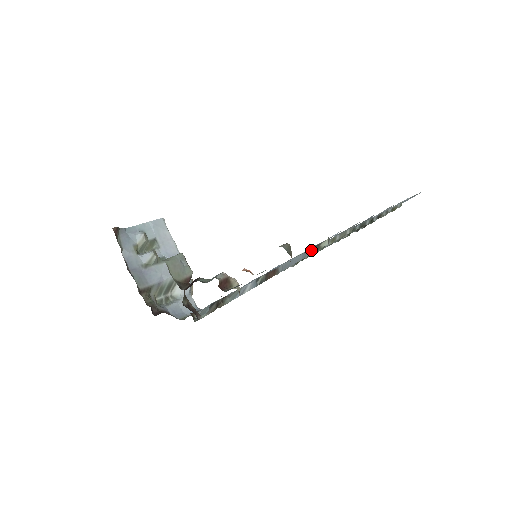
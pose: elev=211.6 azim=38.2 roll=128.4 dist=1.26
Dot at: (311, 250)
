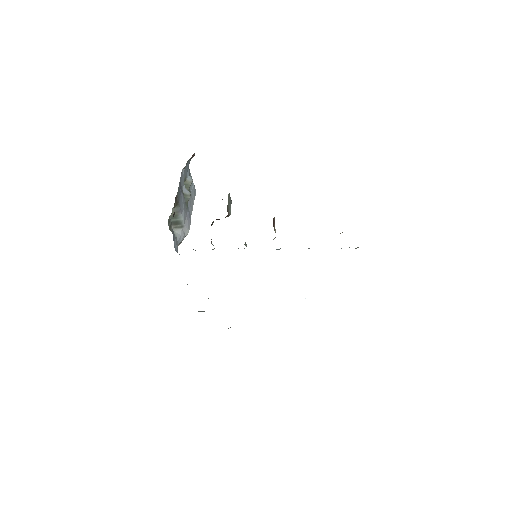
Dot at: (341, 248)
